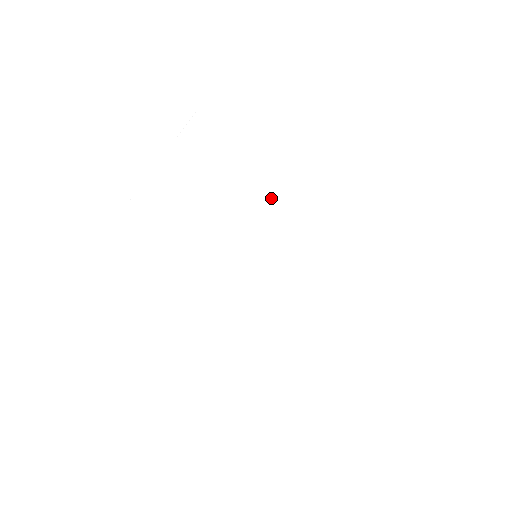
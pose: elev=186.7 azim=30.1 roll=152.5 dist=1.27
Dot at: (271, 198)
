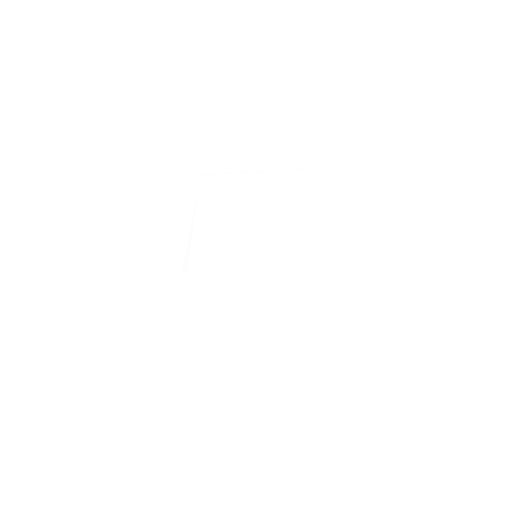
Dot at: (302, 245)
